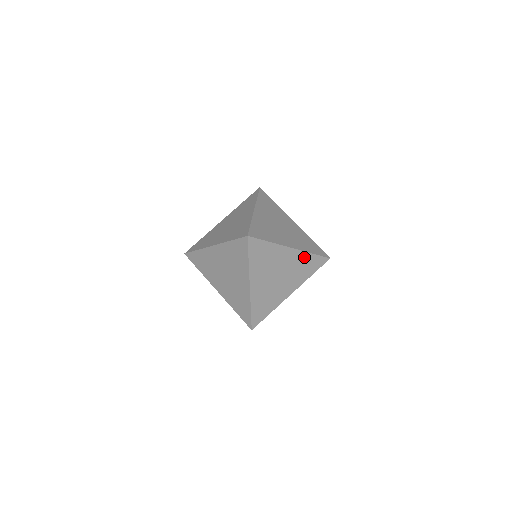
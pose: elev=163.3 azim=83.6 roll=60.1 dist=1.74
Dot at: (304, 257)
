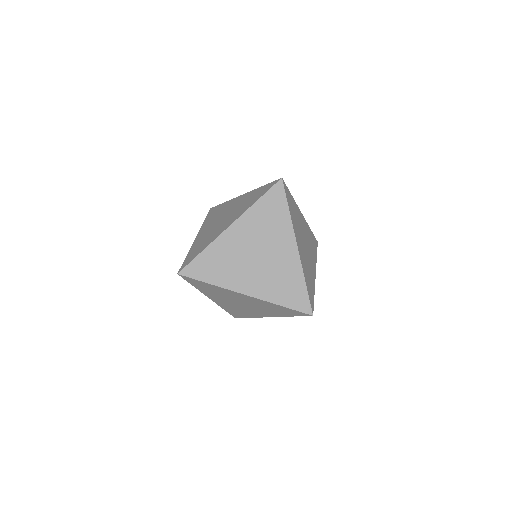
Dot at: (269, 304)
